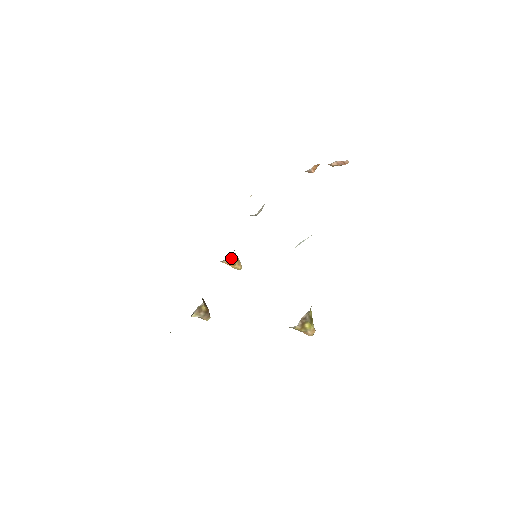
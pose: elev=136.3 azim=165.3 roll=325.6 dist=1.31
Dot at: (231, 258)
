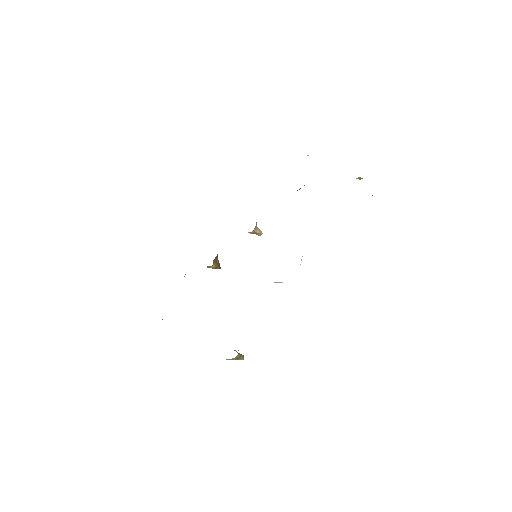
Dot at: (250, 232)
